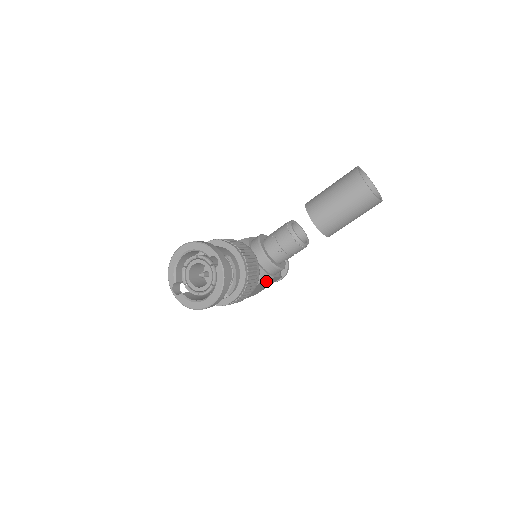
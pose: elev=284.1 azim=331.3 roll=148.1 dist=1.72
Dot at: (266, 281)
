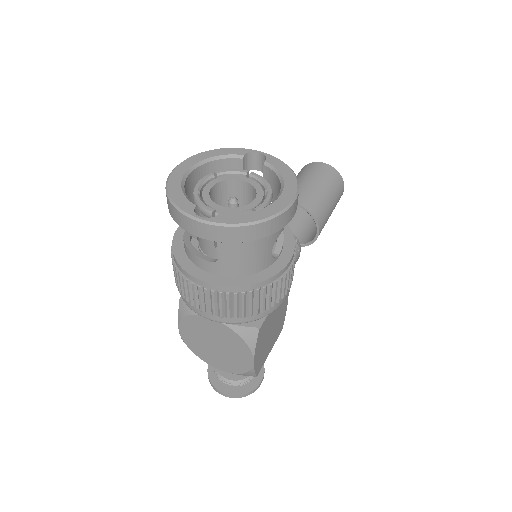
Dot at: occluded
